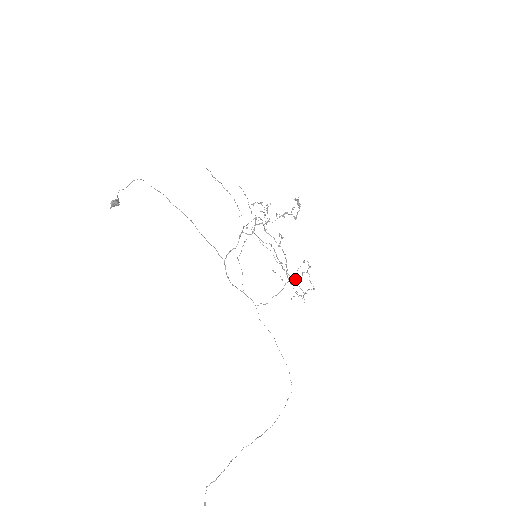
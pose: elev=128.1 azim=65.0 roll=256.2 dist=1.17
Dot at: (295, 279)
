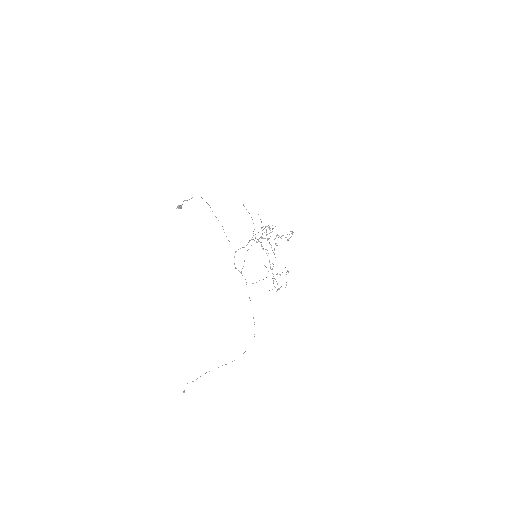
Dot at: (277, 274)
